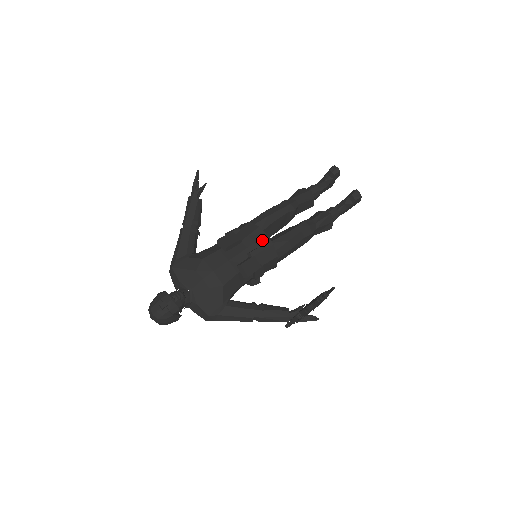
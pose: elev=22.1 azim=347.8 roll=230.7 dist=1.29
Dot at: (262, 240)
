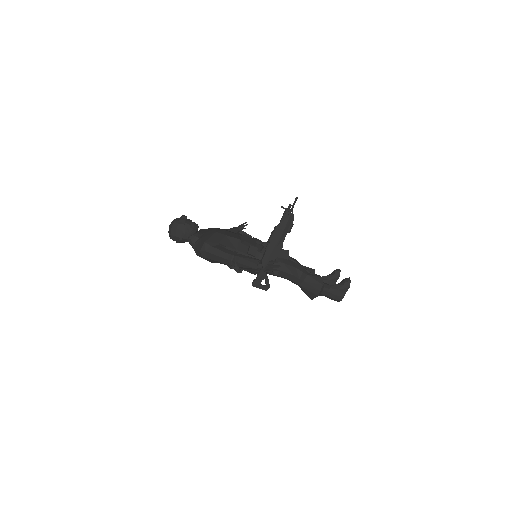
Dot at: occluded
